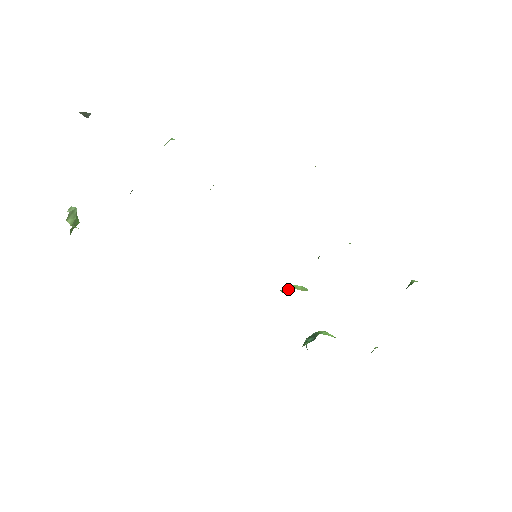
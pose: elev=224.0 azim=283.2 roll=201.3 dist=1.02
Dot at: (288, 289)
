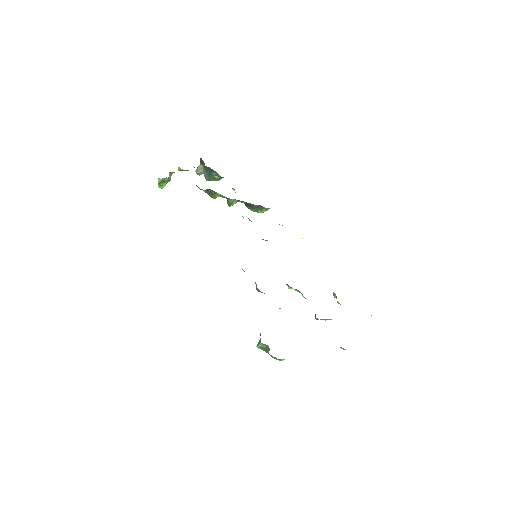
Dot at: occluded
